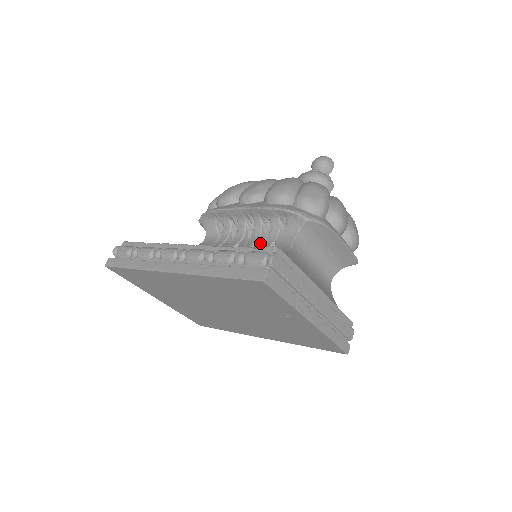
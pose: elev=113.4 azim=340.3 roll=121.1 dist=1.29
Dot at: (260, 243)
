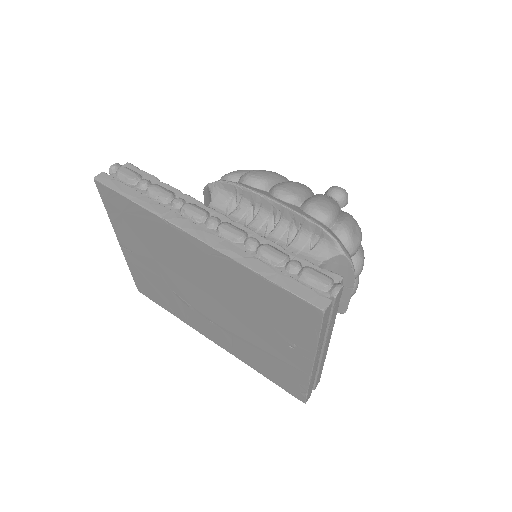
Dot at: occluded
